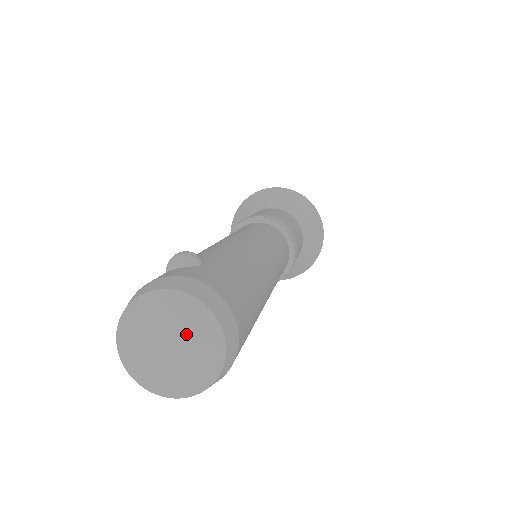
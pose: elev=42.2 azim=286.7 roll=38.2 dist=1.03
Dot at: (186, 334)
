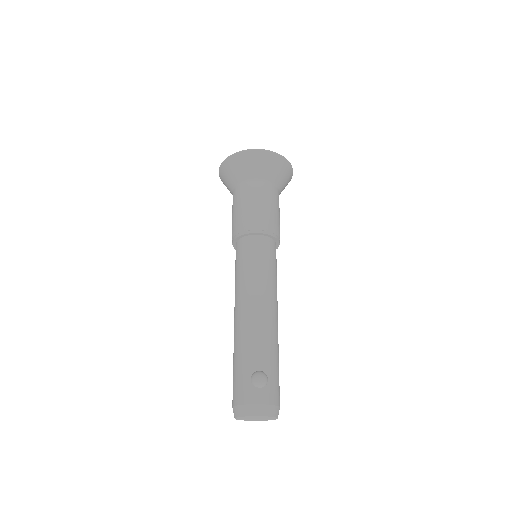
Dot at: (264, 418)
